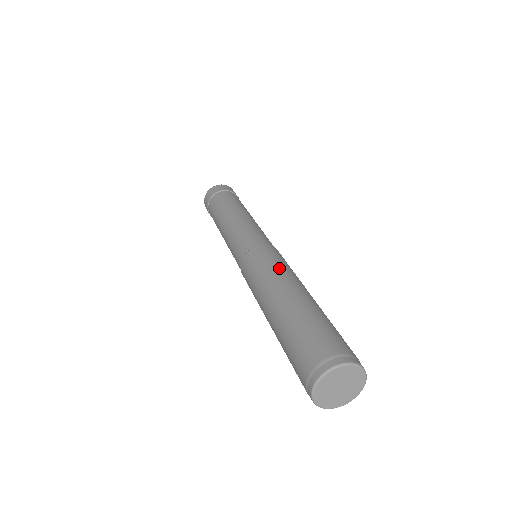
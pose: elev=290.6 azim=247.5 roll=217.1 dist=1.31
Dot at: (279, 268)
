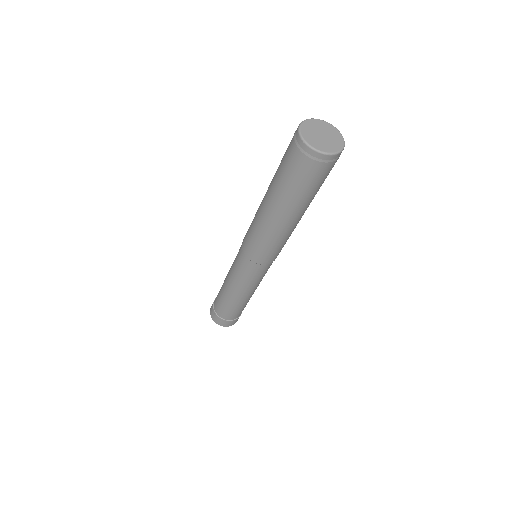
Dot at: occluded
